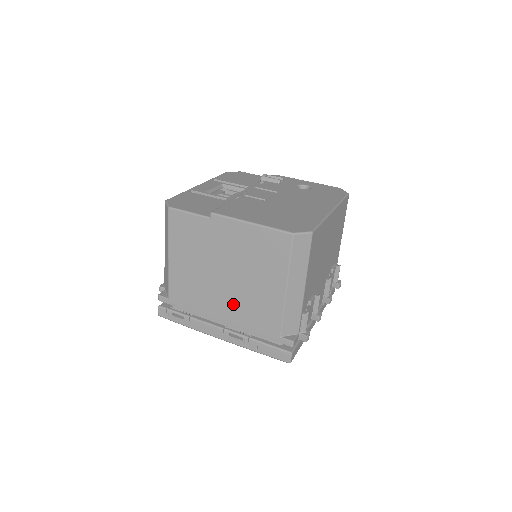
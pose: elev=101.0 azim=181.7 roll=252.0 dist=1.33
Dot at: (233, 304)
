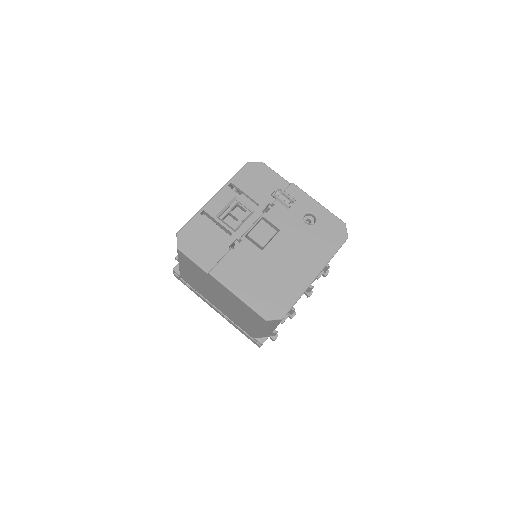
Dot at: (224, 309)
